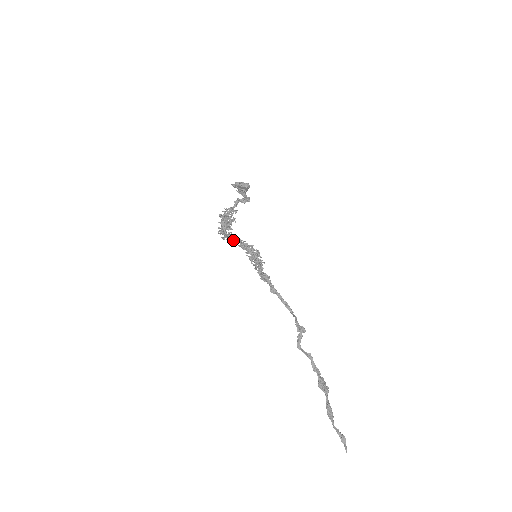
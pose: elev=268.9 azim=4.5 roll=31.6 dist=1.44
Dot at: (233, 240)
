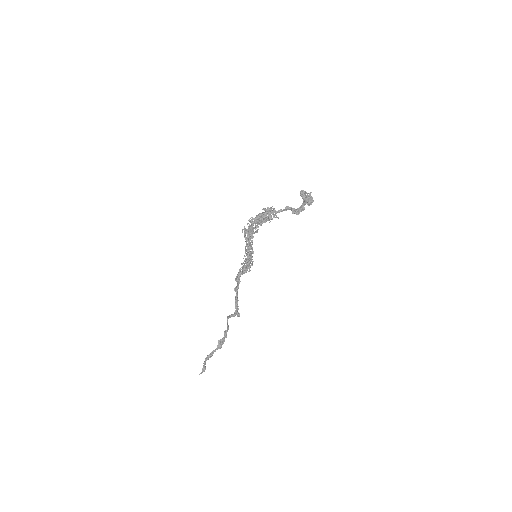
Dot at: (246, 240)
